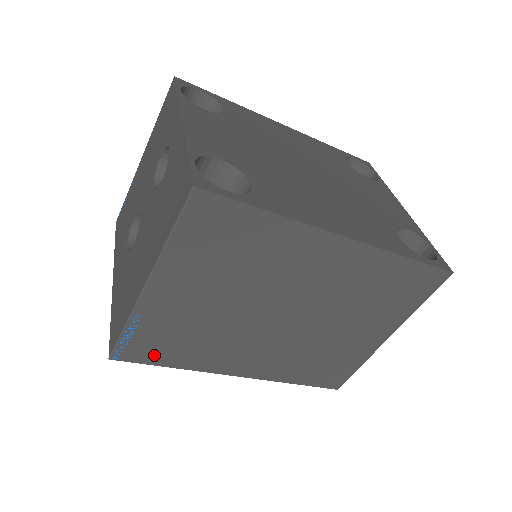
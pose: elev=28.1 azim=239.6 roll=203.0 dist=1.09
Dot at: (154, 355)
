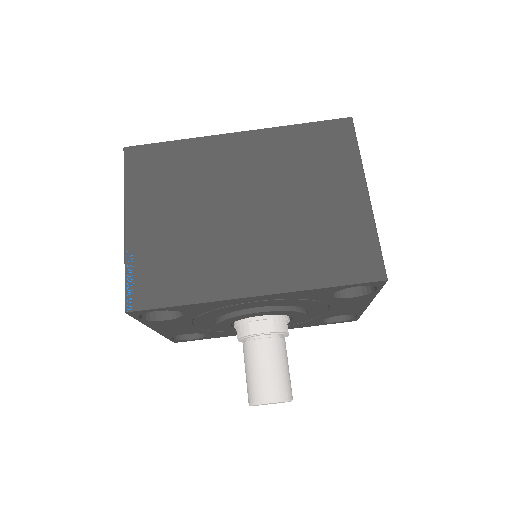
Dot at: (161, 294)
